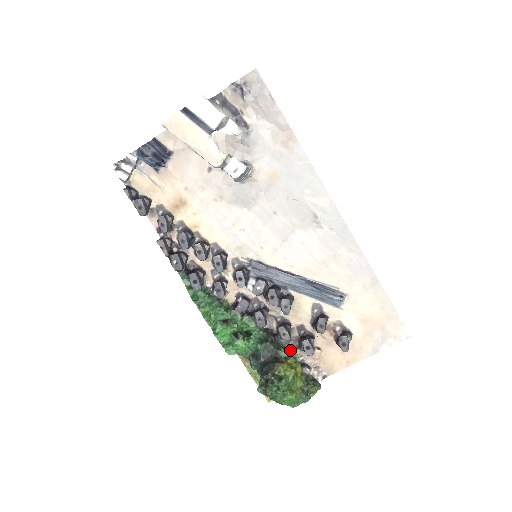
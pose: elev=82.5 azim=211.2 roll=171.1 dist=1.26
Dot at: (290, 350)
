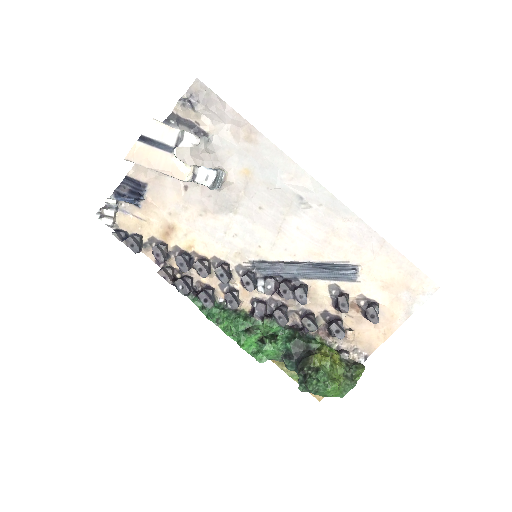
Dot at: (322, 340)
